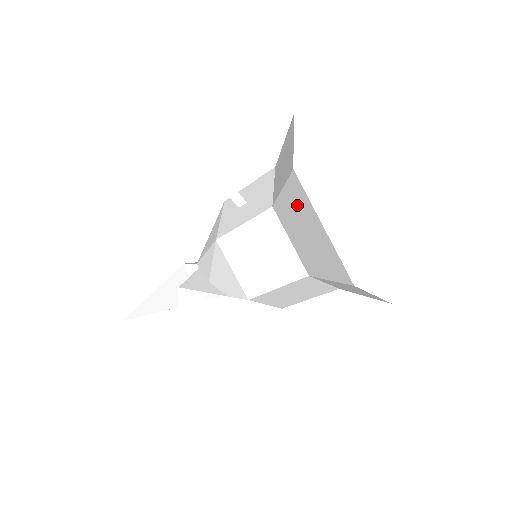
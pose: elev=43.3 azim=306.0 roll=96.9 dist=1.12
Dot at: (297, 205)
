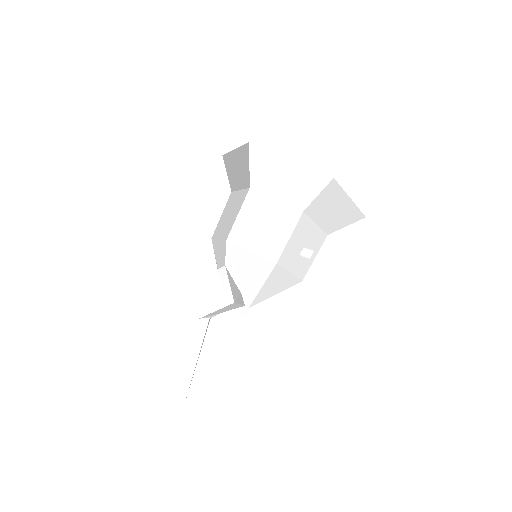
Dot at: (230, 166)
